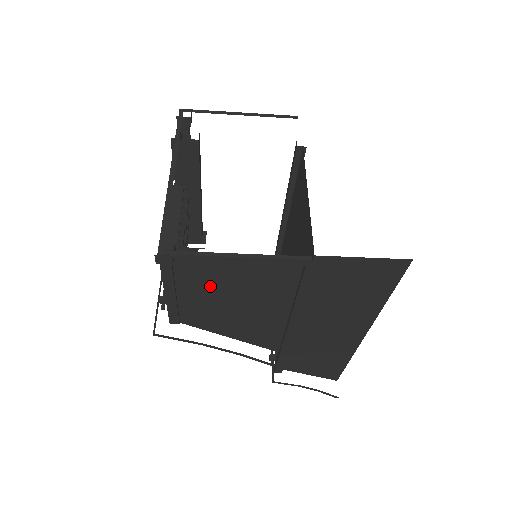
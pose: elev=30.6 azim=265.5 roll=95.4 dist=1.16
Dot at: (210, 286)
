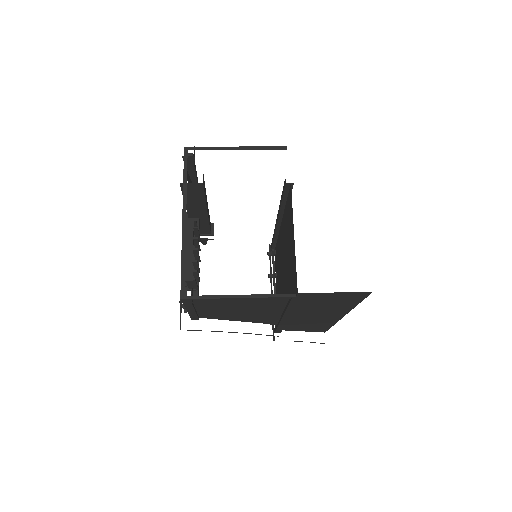
Dot at: (221, 305)
